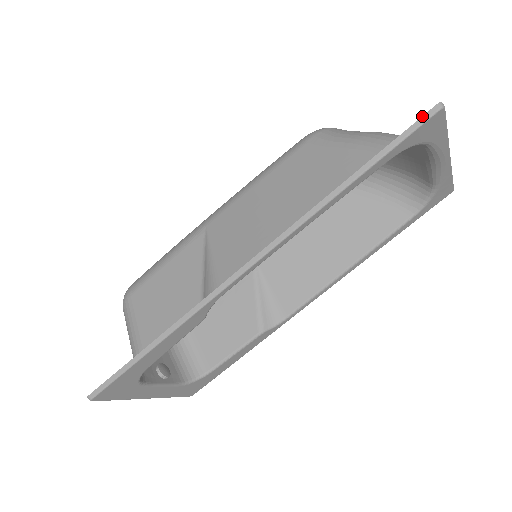
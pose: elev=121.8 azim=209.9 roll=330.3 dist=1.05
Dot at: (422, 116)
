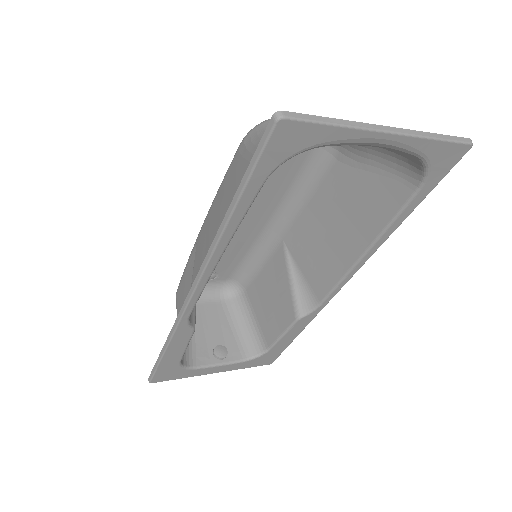
Dot at: (263, 134)
